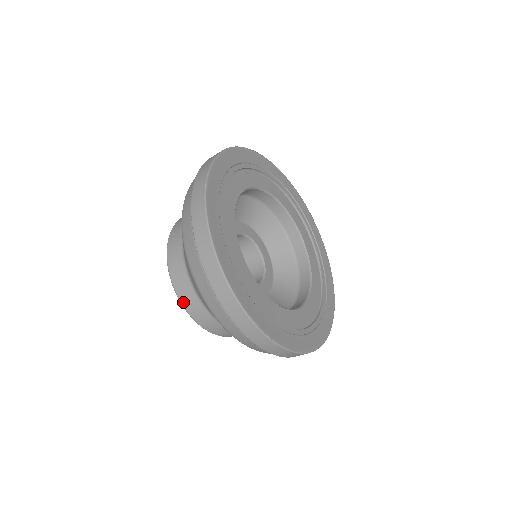
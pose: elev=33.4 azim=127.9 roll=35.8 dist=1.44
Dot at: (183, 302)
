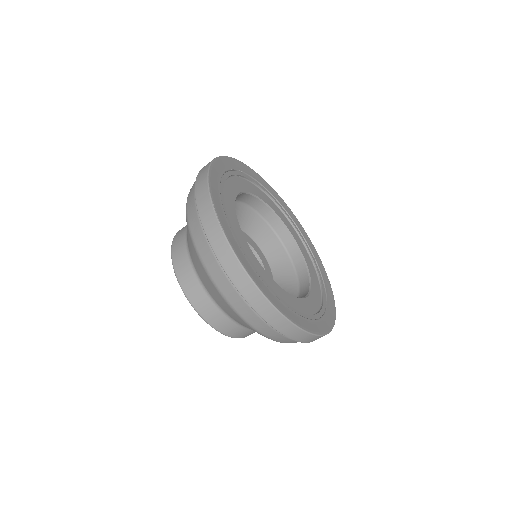
Dot at: (173, 249)
